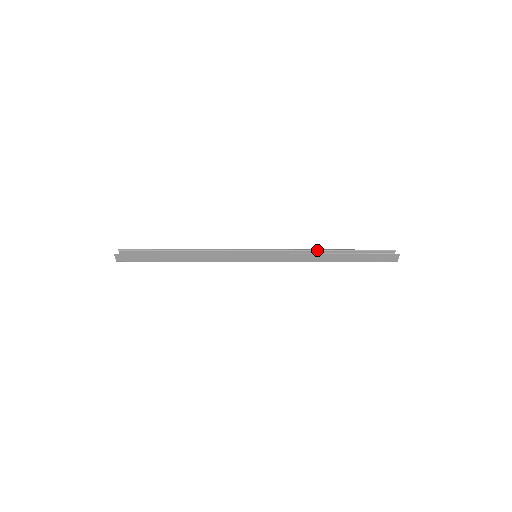
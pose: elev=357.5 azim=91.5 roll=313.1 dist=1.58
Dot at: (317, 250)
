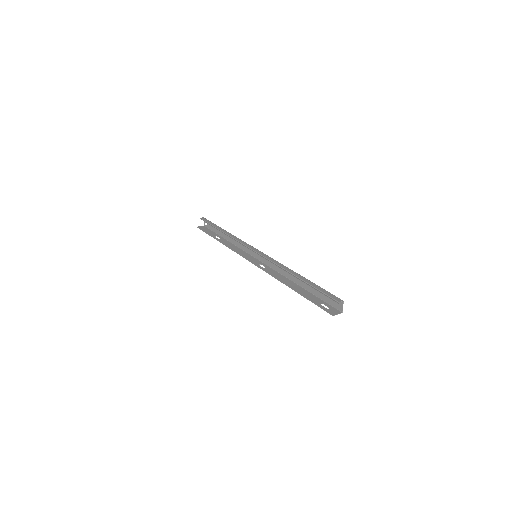
Dot at: (286, 271)
